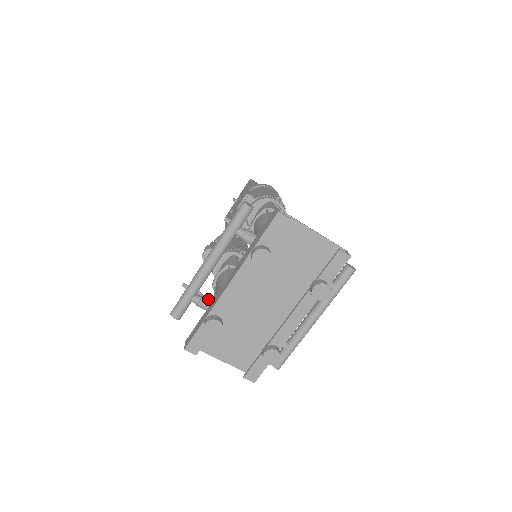
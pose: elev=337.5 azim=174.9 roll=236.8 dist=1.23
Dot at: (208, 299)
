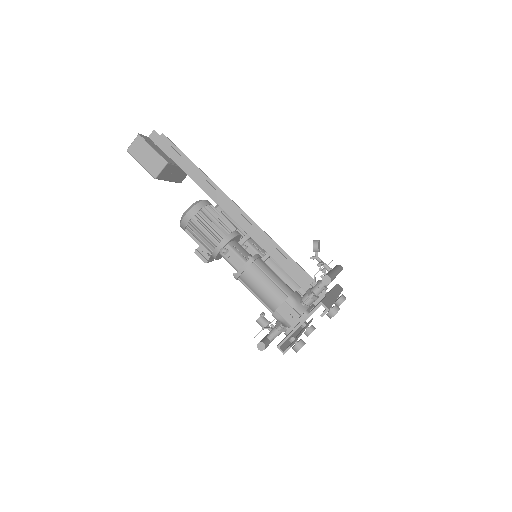
Dot at: occluded
